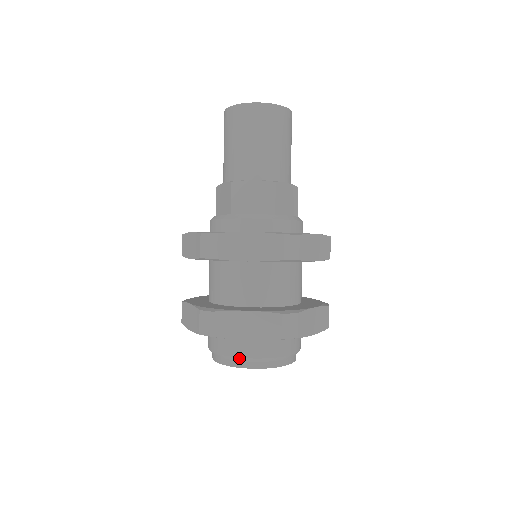
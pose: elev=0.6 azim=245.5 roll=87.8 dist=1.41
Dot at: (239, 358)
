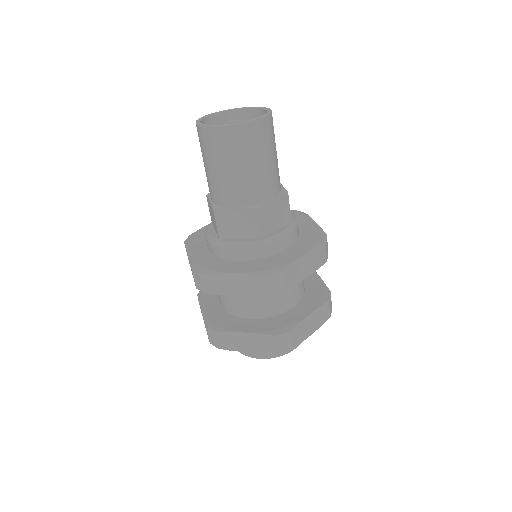
Dot at: occluded
